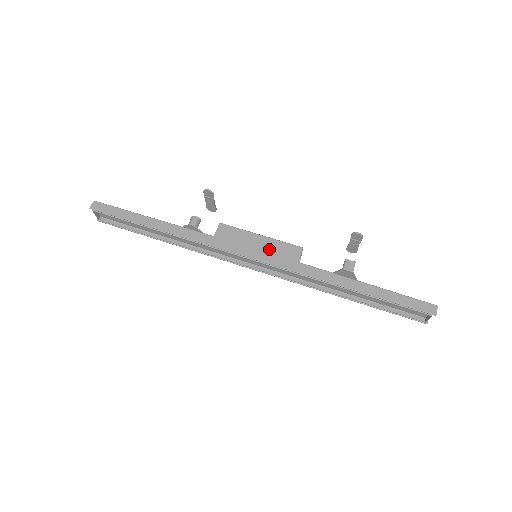
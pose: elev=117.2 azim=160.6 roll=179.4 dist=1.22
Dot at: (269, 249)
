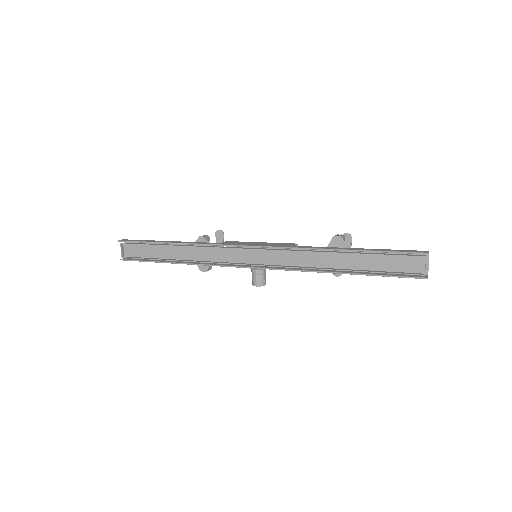
Dot at: (267, 244)
